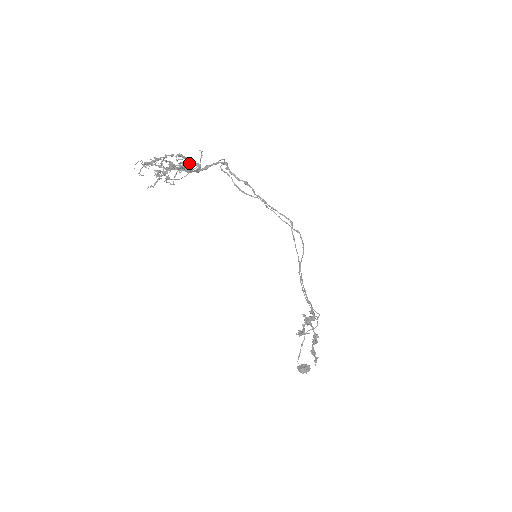
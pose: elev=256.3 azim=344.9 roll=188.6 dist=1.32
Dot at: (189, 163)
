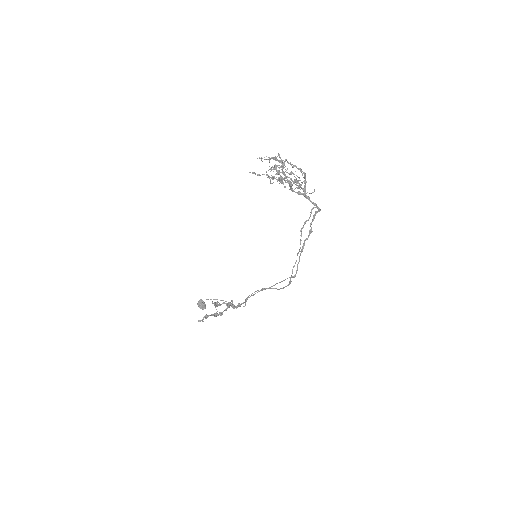
Dot at: (301, 184)
